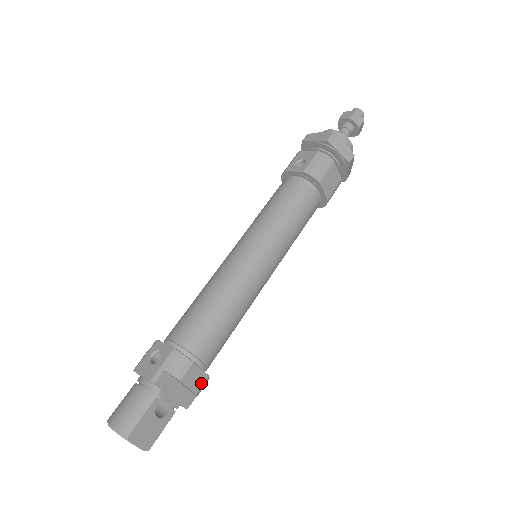
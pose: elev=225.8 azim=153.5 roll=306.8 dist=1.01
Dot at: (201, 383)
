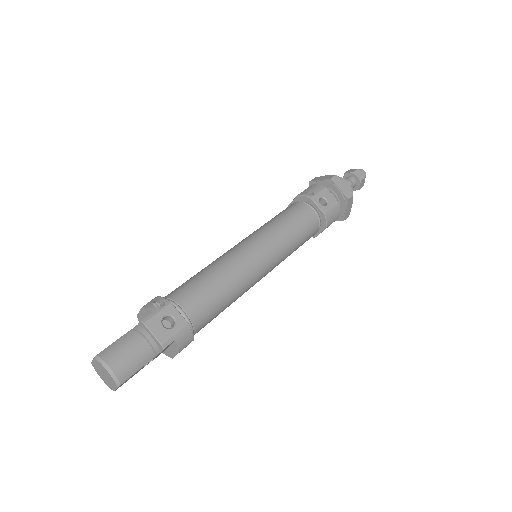
Dot at: occluded
